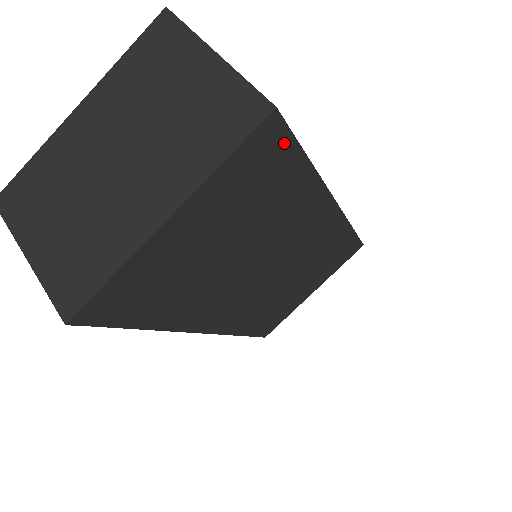
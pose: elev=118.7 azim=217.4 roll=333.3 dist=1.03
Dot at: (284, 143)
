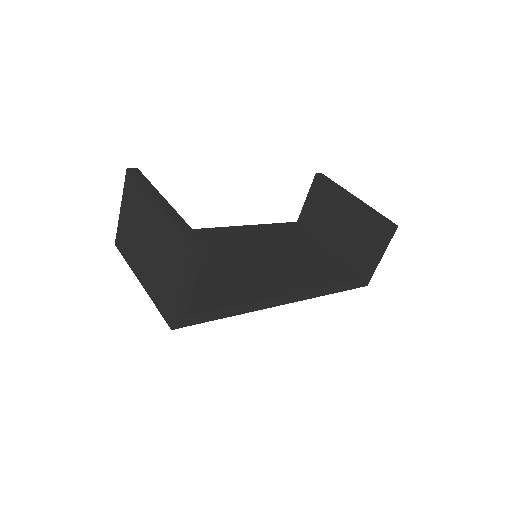
Dot at: occluded
